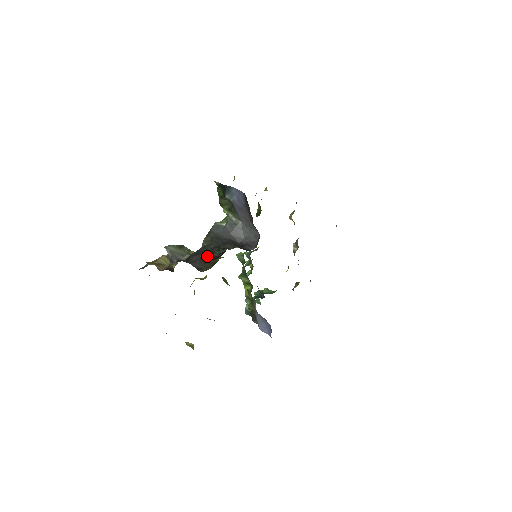
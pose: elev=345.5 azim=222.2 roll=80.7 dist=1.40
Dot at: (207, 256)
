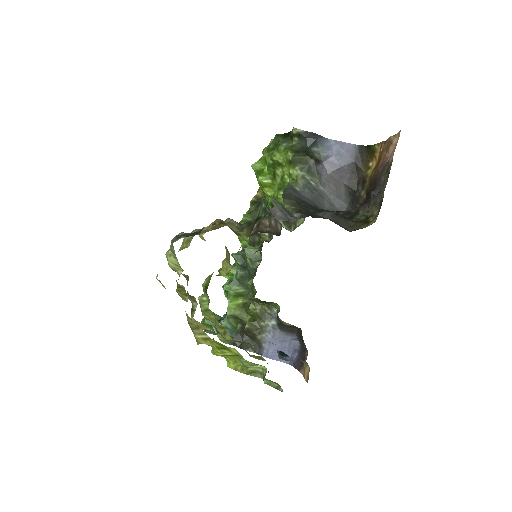
Dot at: (338, 214)
